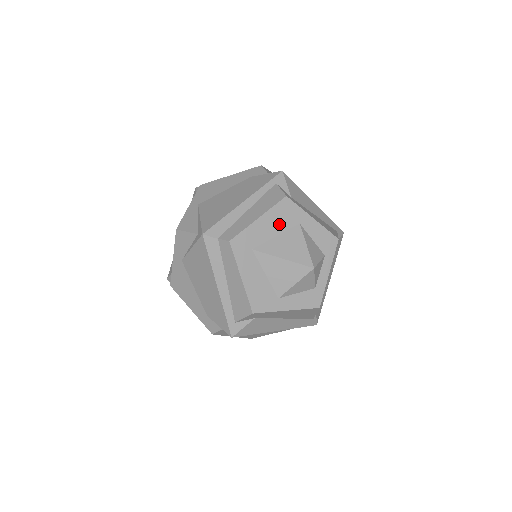
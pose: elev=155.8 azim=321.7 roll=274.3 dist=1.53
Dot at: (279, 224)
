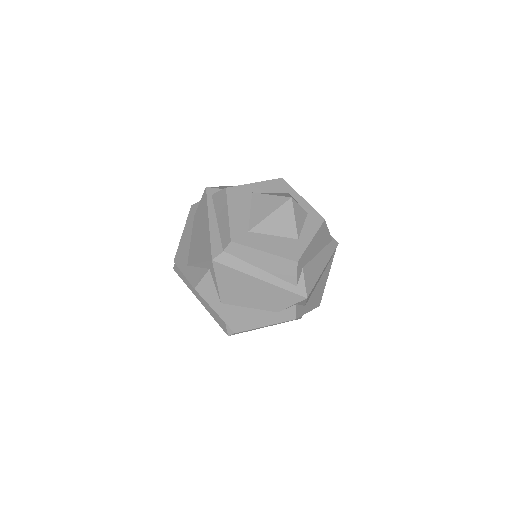
Dot at: (243, 204)
